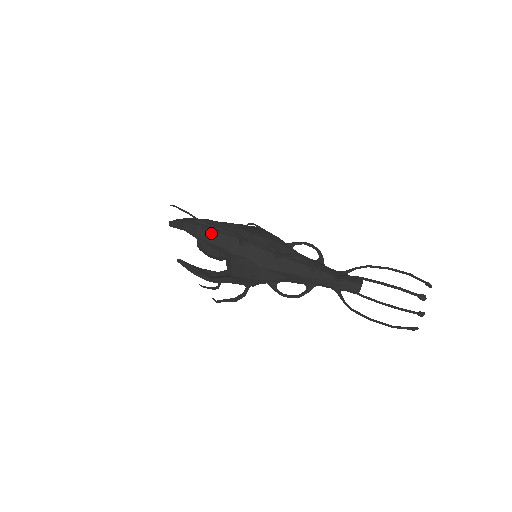
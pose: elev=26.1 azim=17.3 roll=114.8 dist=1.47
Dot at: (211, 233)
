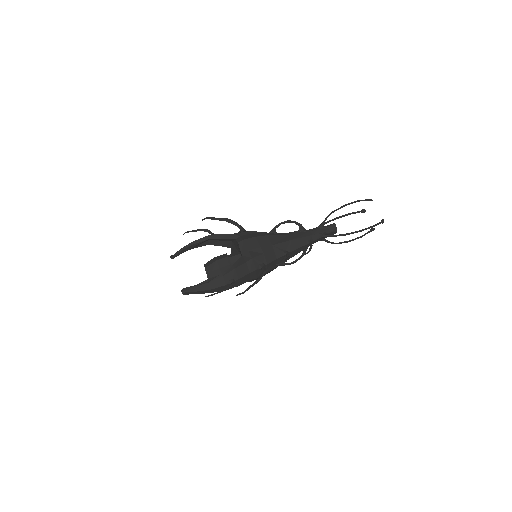
Dot at: (238, 281)
